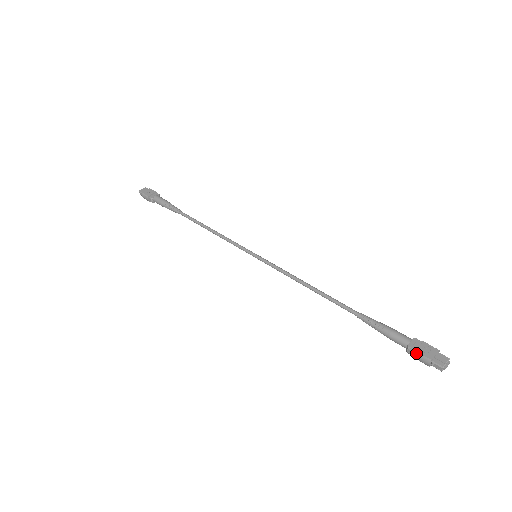
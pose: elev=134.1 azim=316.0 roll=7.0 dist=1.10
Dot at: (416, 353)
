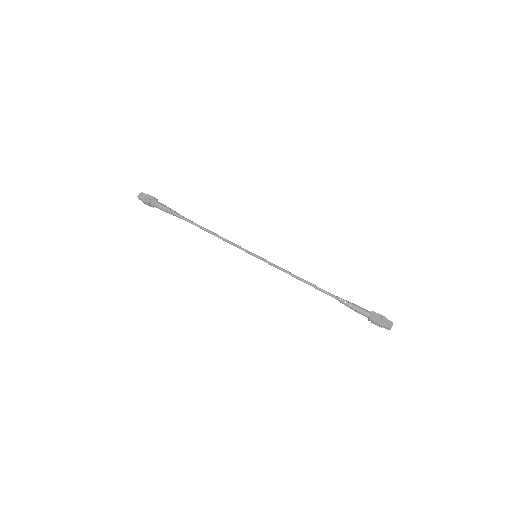
Dot at: (374, 321)
